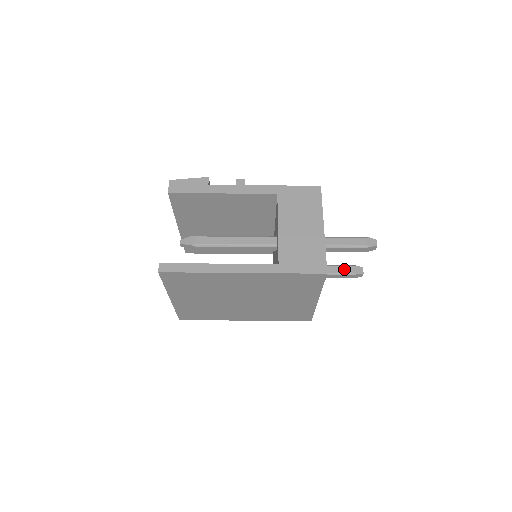
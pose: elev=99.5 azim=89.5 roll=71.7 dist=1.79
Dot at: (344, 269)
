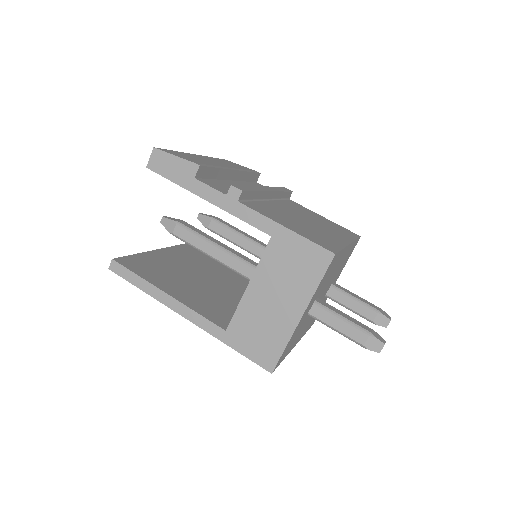
Dot at: (364, 311)
